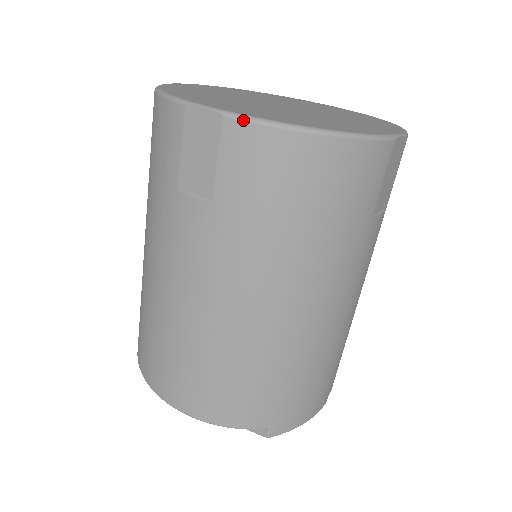
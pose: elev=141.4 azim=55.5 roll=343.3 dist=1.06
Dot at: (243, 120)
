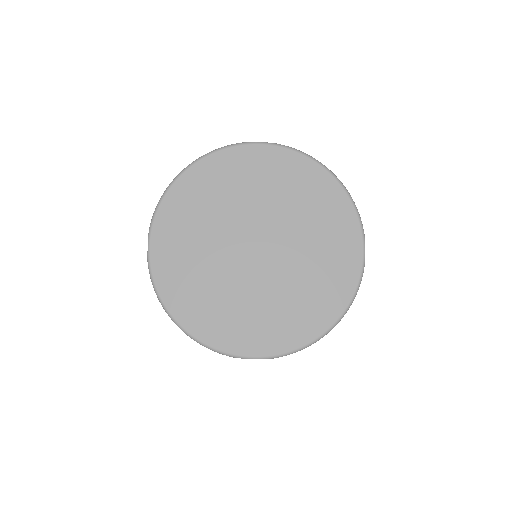
Dot at: occluded
